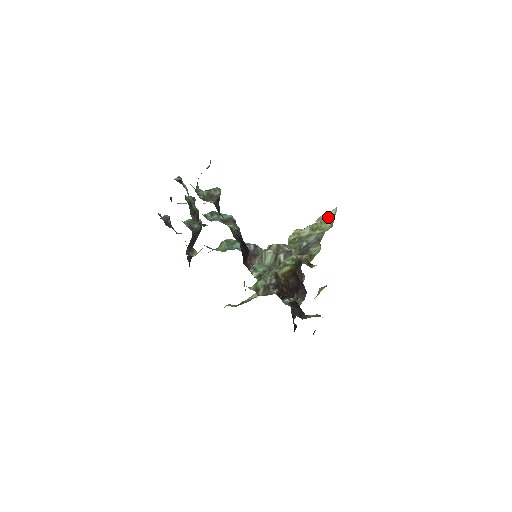
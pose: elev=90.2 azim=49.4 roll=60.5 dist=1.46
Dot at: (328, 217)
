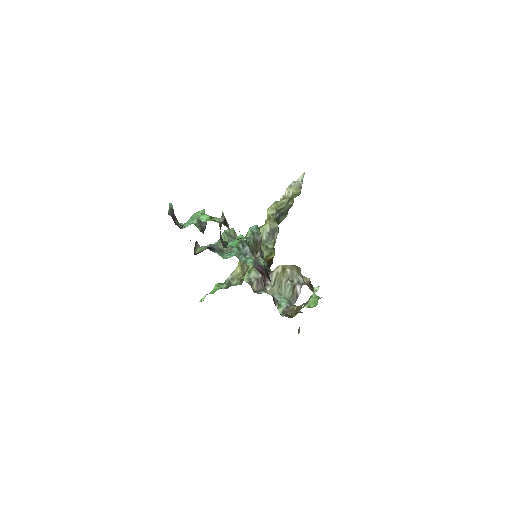
Dot at: (298, 186)
